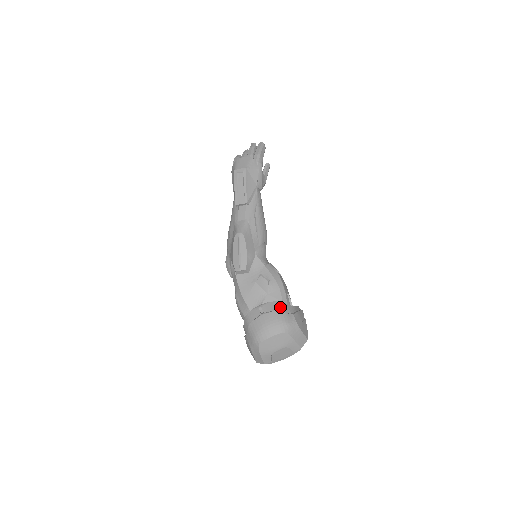
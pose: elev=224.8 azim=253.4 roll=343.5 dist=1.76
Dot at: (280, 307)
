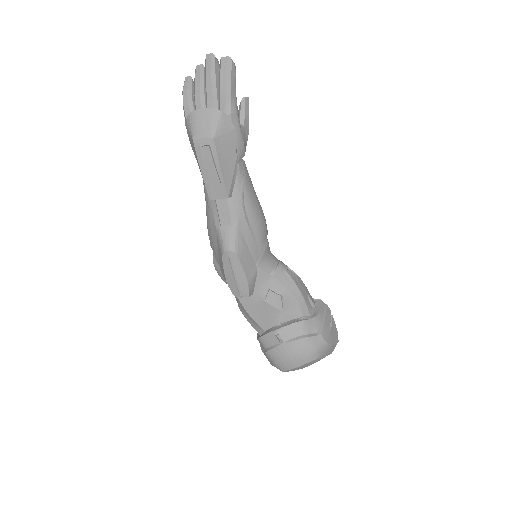
Dot at: (303, 330)
